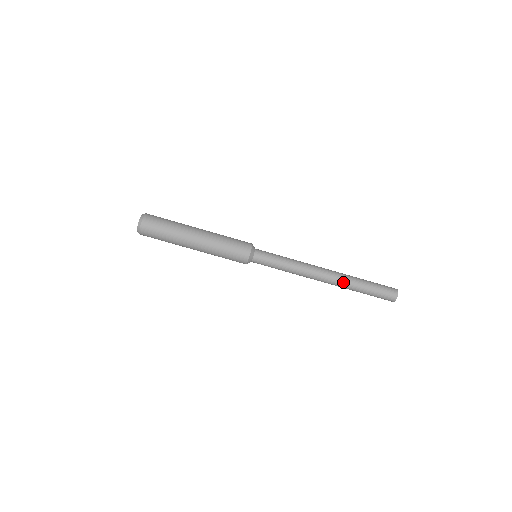
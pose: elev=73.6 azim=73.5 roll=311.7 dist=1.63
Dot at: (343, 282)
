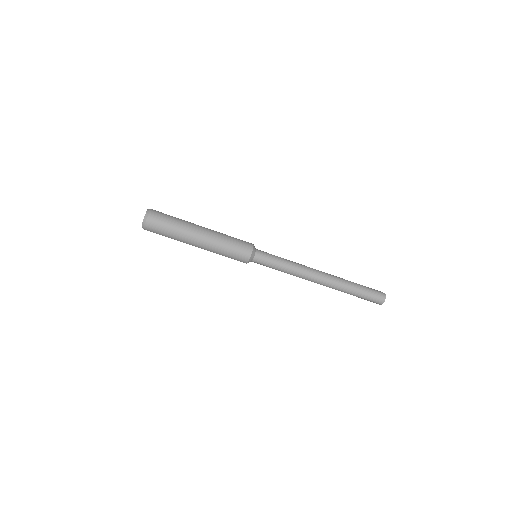
Dot at: (337, 282)
